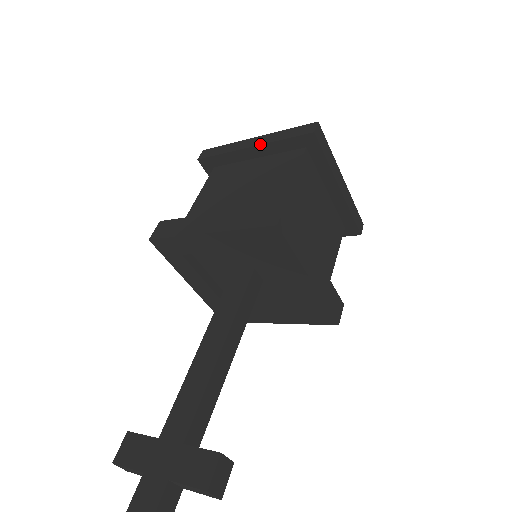
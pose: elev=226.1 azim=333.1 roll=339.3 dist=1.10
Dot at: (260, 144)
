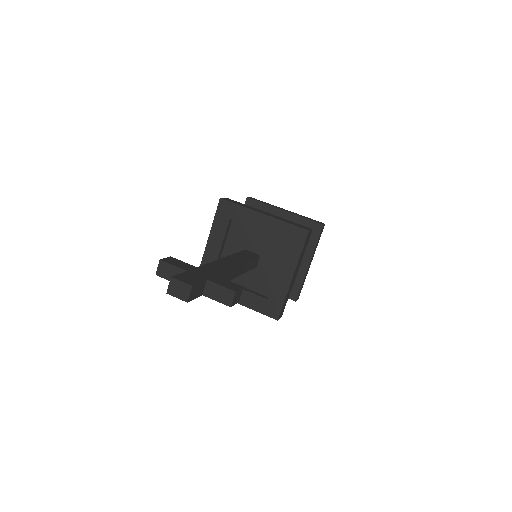
Dot at: (291, 212)
